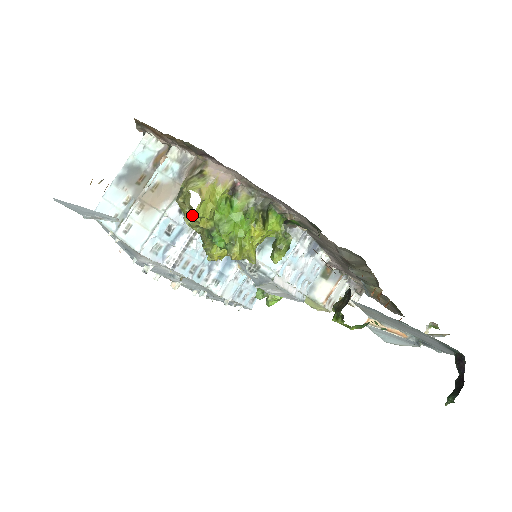
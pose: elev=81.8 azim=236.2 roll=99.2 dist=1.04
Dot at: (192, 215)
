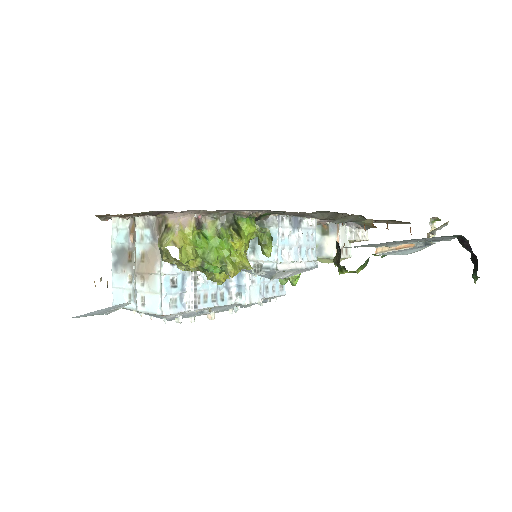
Dot at: (180, 263)
